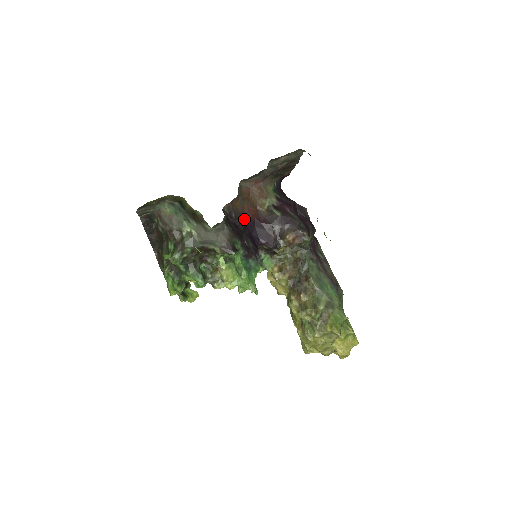
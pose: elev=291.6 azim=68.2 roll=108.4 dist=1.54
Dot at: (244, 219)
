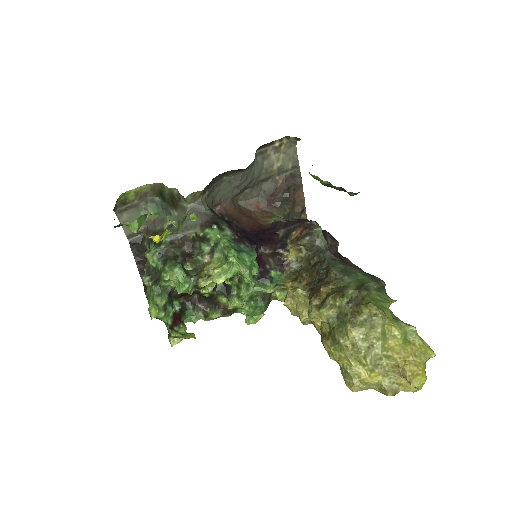
Dot at: (241, 225)
